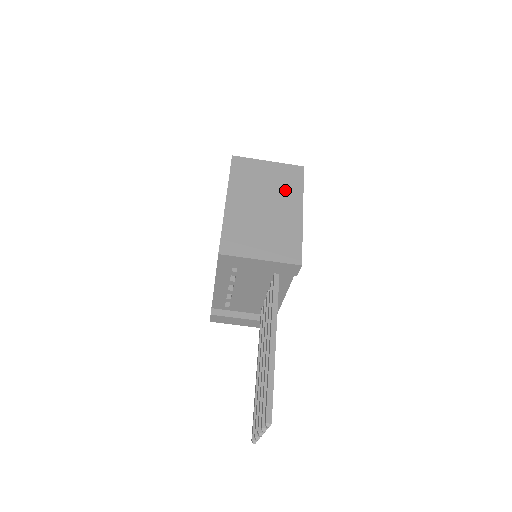
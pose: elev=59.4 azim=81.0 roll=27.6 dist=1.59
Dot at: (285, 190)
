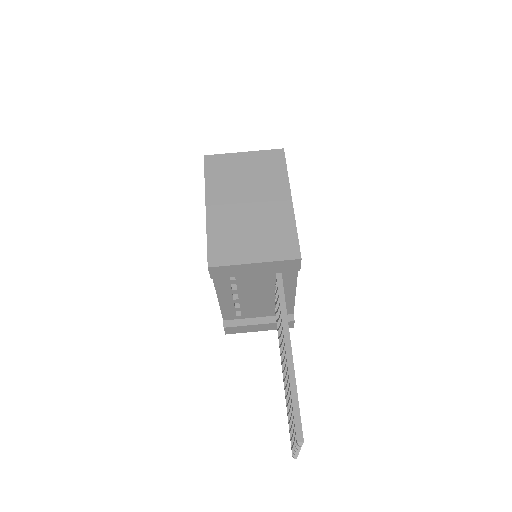
Dot at: (268, 179)
